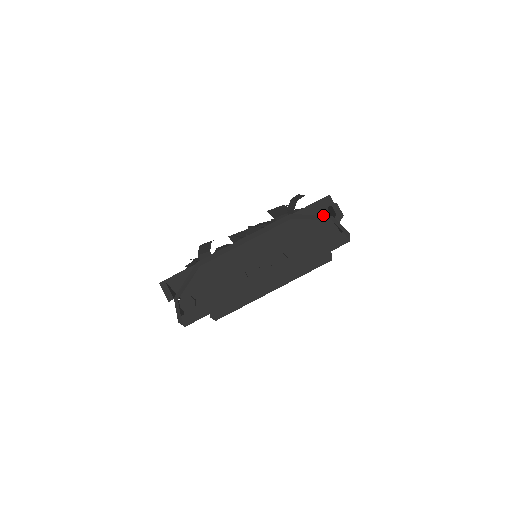
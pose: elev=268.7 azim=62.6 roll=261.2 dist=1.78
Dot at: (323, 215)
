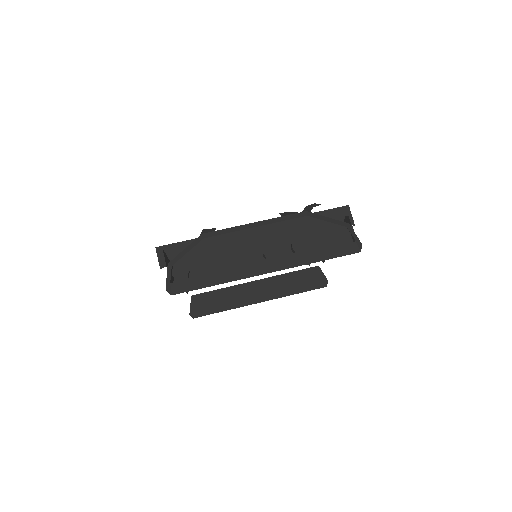
Dot at: occluded
